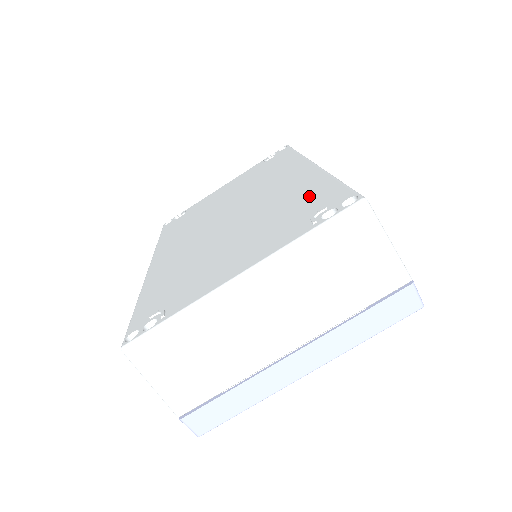
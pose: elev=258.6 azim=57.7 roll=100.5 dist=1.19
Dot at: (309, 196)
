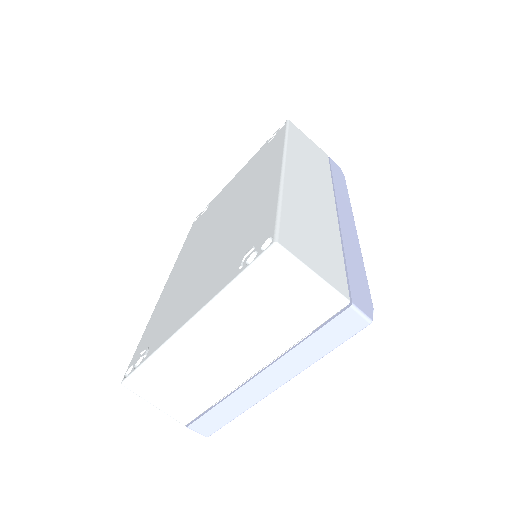
Dot at: (257, 222)
